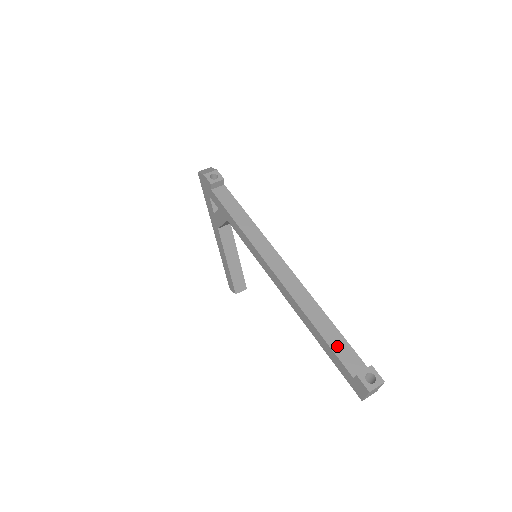
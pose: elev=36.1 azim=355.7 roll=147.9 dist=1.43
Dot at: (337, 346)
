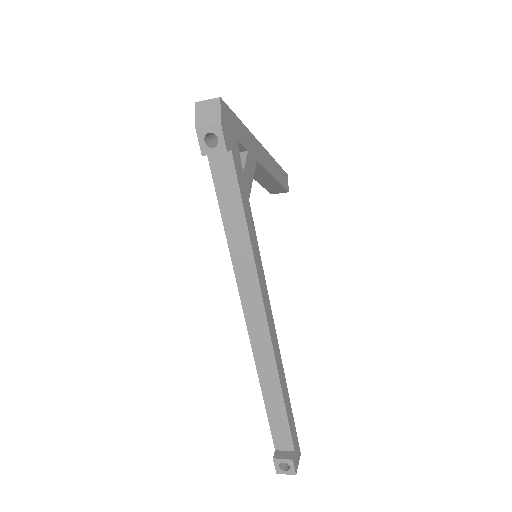
Dot at: (276, 422)
